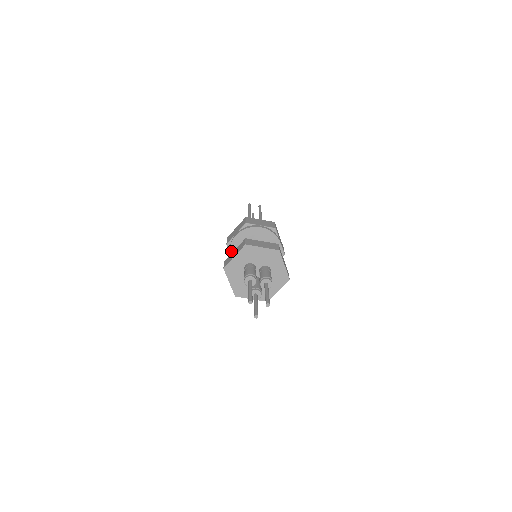
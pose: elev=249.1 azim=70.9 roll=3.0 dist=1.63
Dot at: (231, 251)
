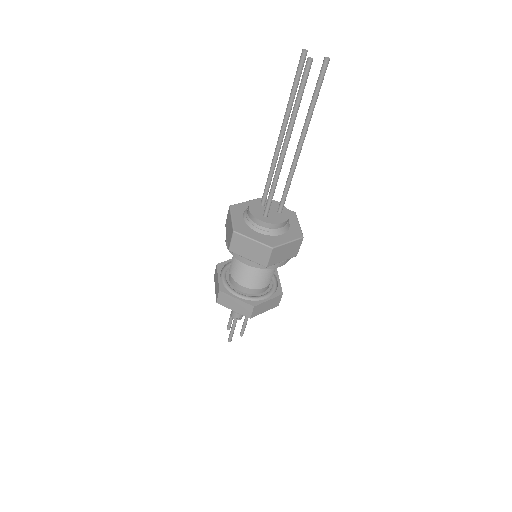
Dot at: occluded
